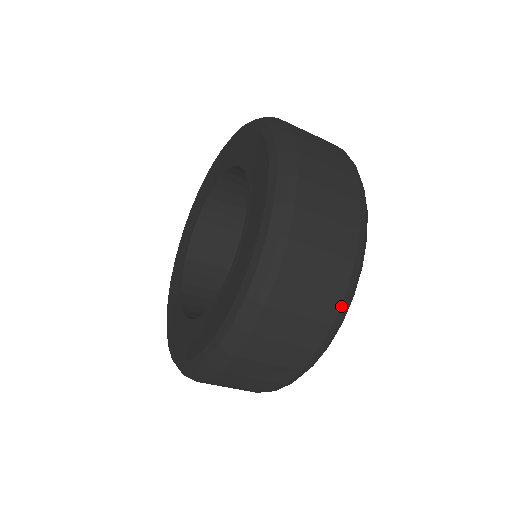
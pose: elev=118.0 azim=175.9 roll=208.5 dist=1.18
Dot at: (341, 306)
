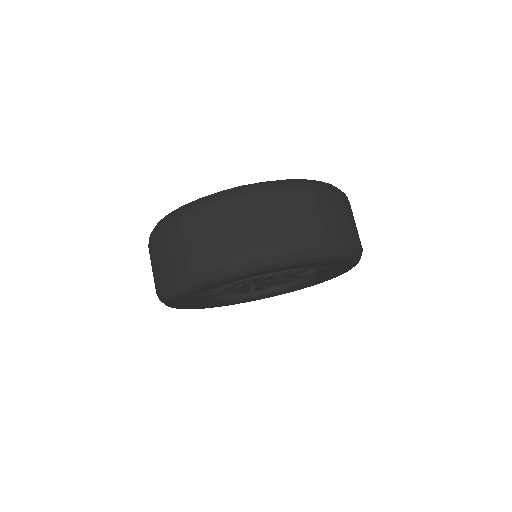
Dot at: (249, 255)
